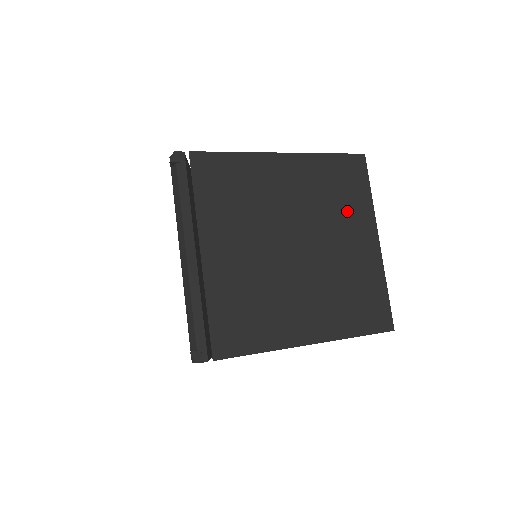
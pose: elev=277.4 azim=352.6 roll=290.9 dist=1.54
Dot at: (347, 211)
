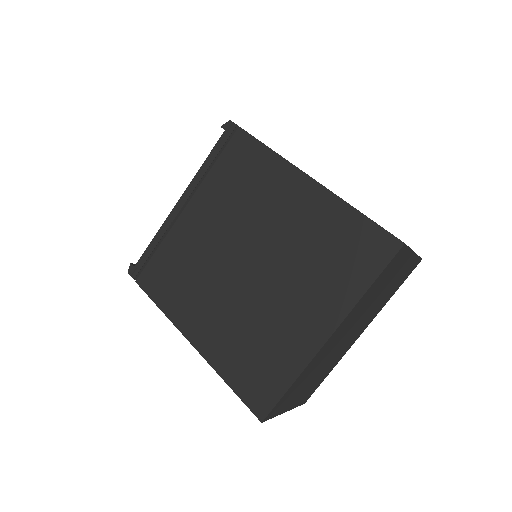
Dot at: (323, 280)
